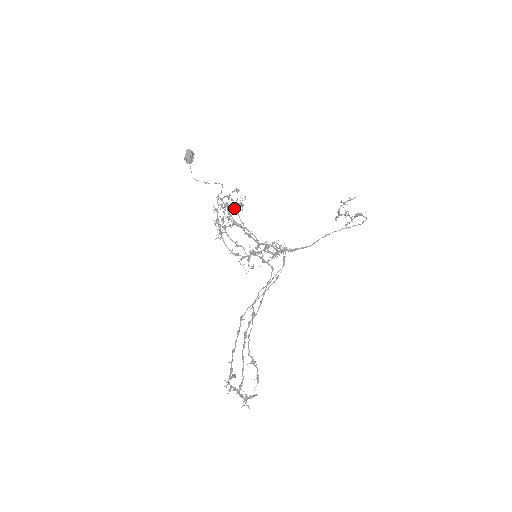
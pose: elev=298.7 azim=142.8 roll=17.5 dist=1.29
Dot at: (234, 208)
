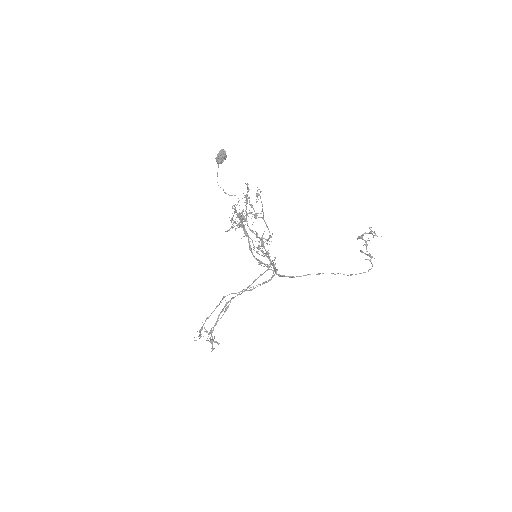
Dot at: (242, 225)
